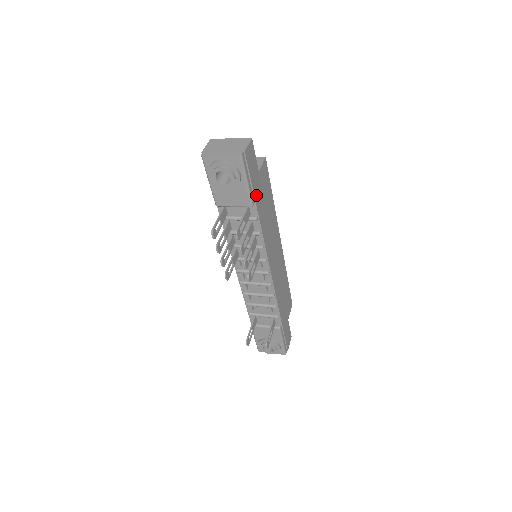
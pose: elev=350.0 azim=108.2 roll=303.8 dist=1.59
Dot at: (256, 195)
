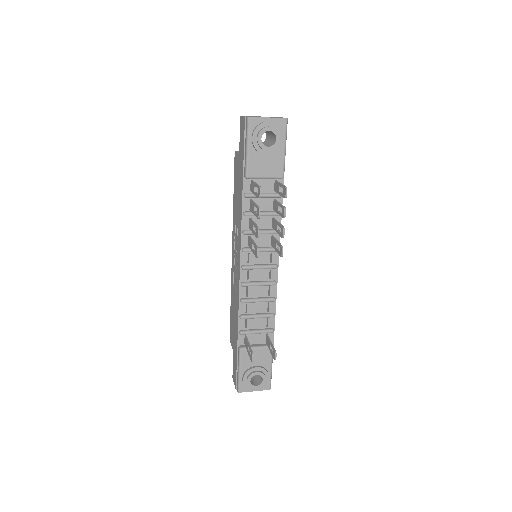
Dot at: occluded
